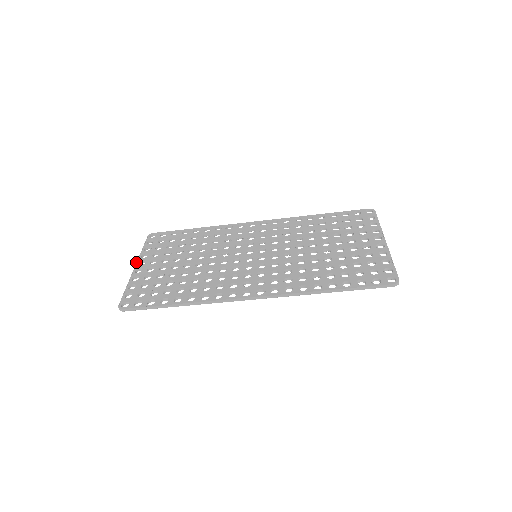
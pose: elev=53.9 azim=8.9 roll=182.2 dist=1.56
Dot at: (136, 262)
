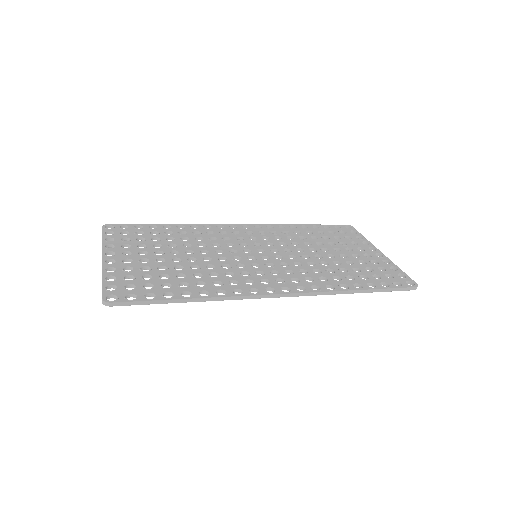
Dot at: occluded
